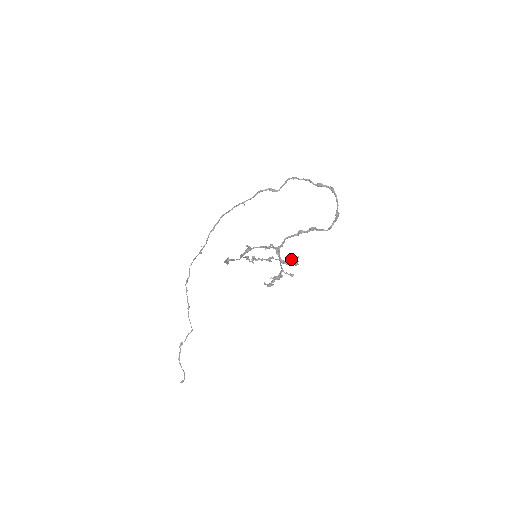
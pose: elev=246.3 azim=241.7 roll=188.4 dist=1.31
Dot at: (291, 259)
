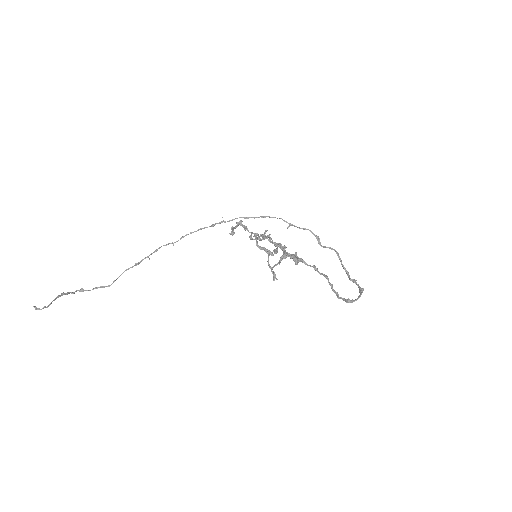
Dot at: (296, 254)
